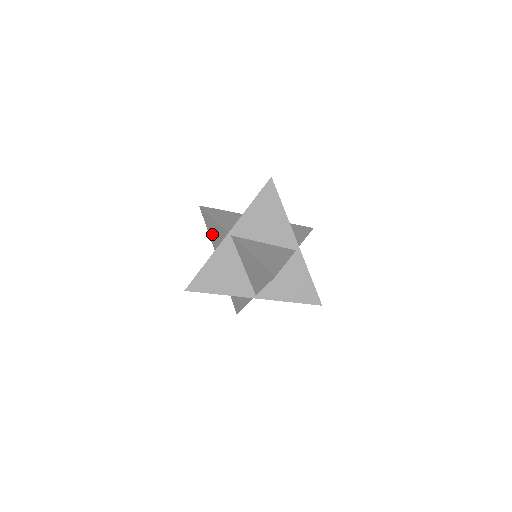
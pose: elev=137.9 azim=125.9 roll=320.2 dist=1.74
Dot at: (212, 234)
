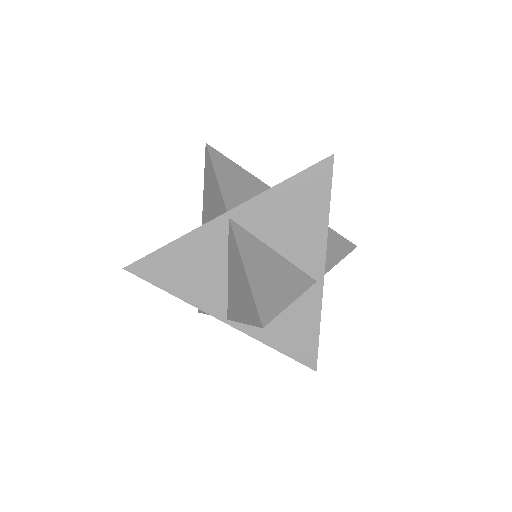
Dot at: (207, 194)
